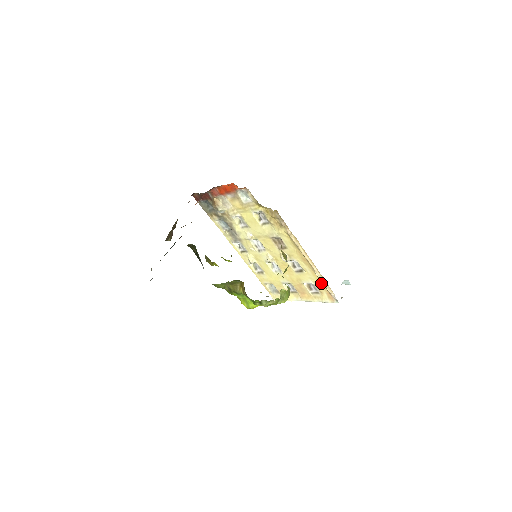
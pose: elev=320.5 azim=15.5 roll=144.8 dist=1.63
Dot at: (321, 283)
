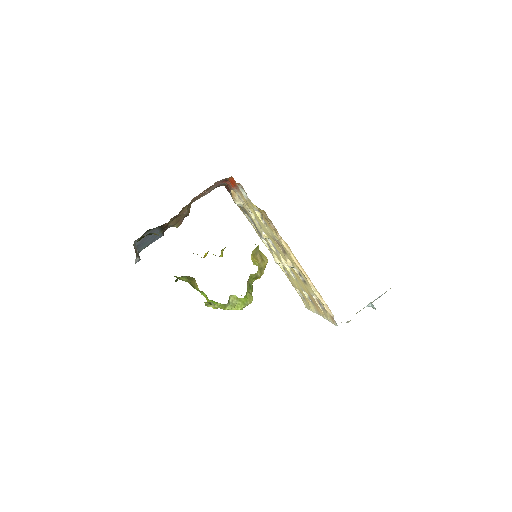
Dot at: (320, 299)
